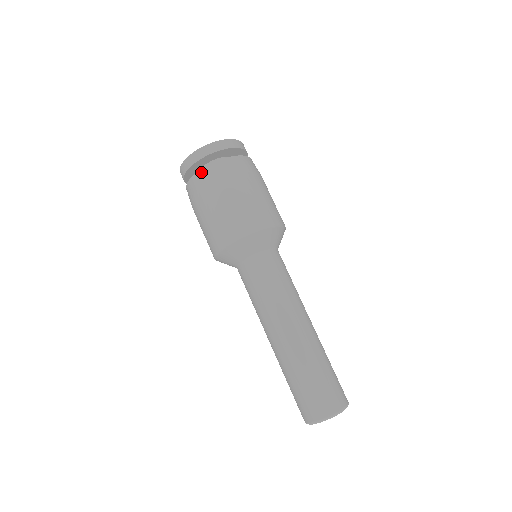
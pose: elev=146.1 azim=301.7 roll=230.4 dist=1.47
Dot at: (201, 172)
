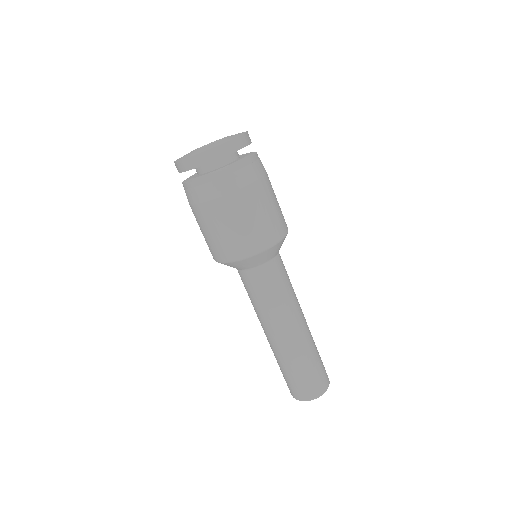
Dot at: (193, 184)
